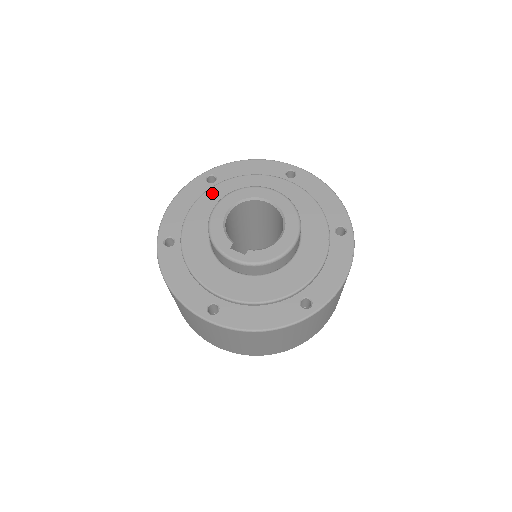
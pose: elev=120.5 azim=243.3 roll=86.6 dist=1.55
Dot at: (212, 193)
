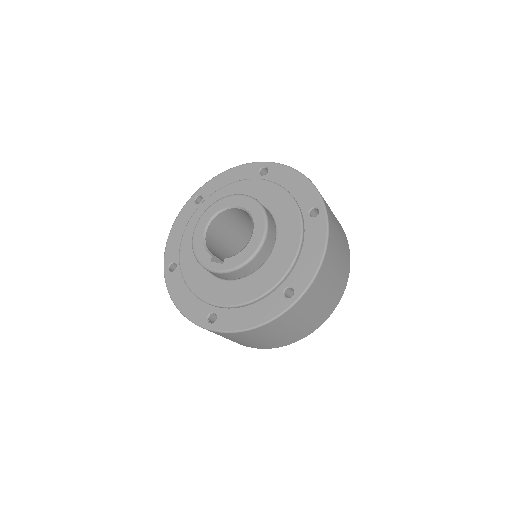
Dot at: (199, 213)
